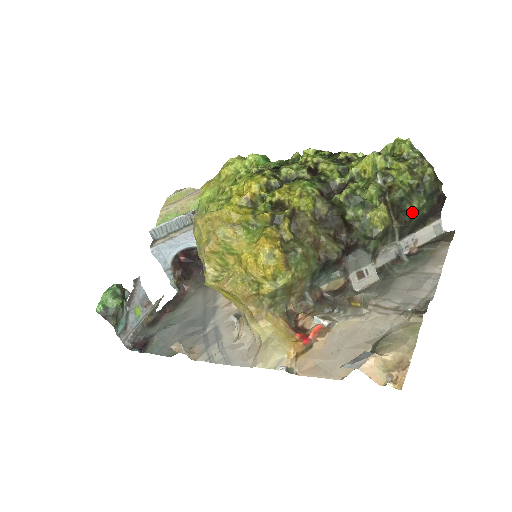
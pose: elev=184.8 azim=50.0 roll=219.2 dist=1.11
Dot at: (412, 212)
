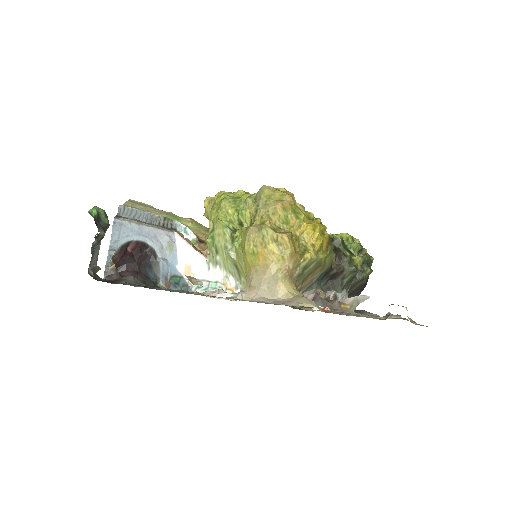
Dot at: (366, 274)
